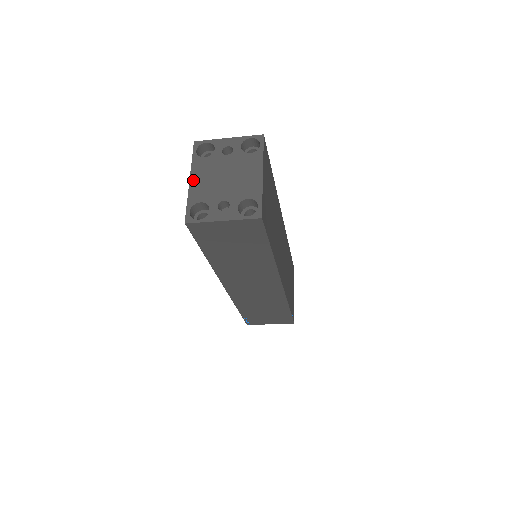
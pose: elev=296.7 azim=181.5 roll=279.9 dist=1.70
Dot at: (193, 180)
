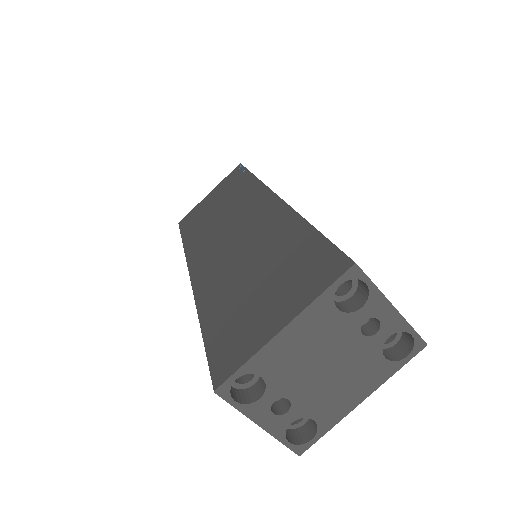
Dot at: (288, 333)
